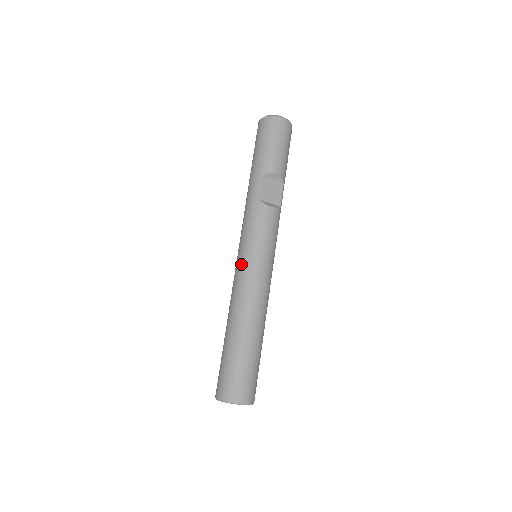
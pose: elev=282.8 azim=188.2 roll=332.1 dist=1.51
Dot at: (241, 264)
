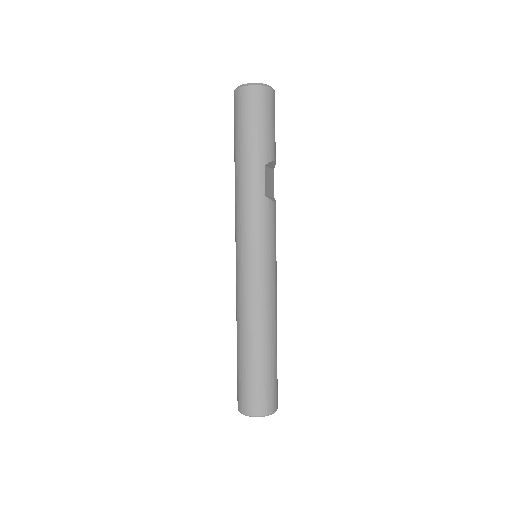
Dot at: (256, 272)
